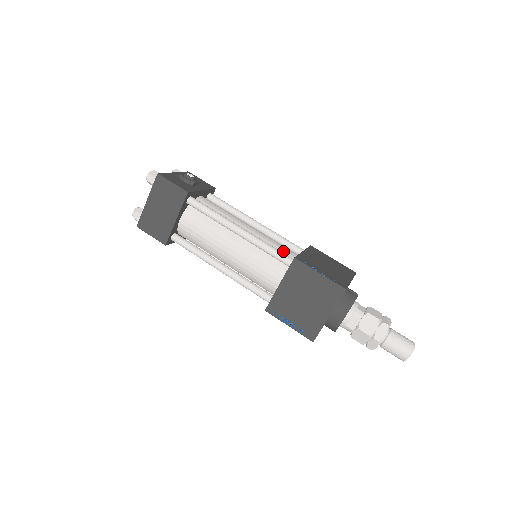
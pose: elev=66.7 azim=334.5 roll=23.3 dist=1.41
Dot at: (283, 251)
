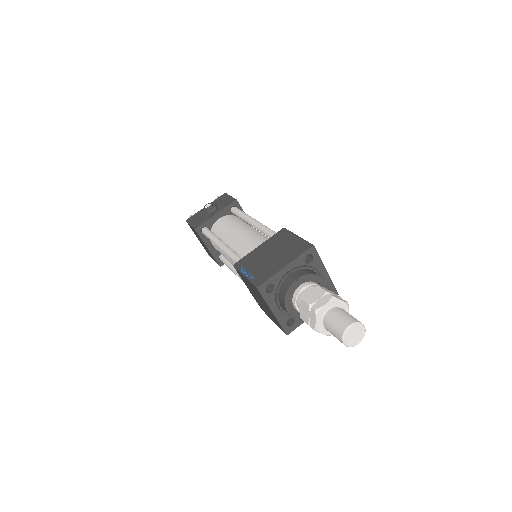
Dot at: occluded
